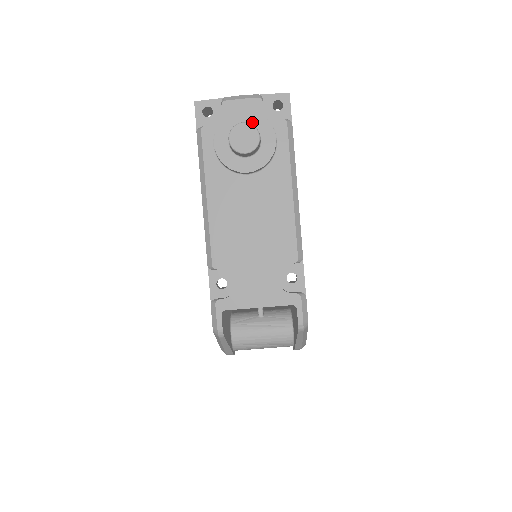
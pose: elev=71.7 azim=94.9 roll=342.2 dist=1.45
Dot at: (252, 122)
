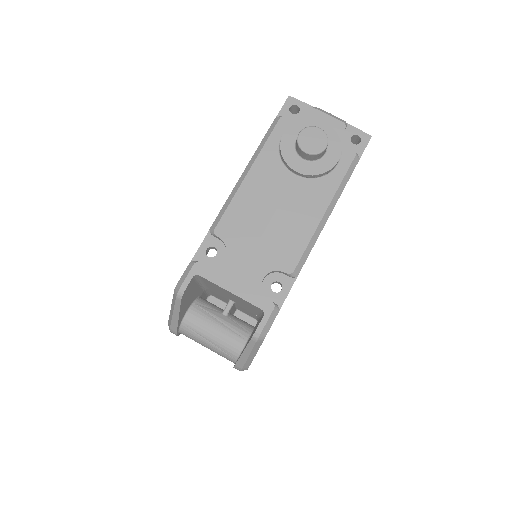
Dot at: (327, 136)
